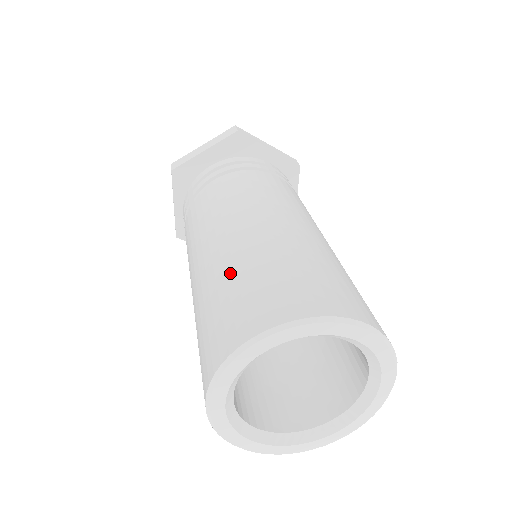
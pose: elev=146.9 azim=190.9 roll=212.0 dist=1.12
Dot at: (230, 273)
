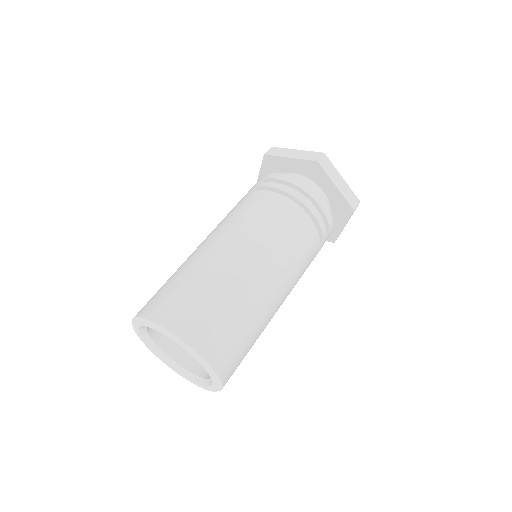
Dot at: (188, 274)
